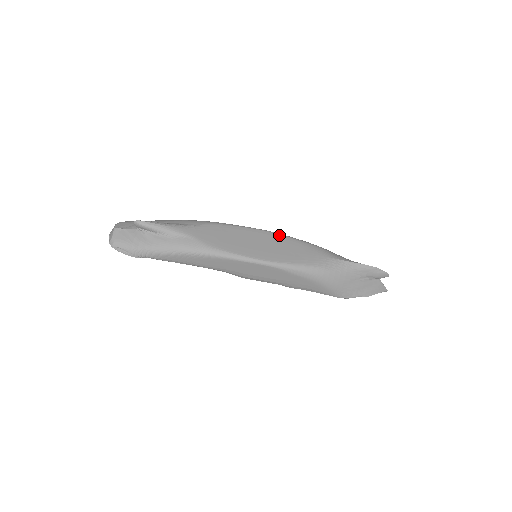
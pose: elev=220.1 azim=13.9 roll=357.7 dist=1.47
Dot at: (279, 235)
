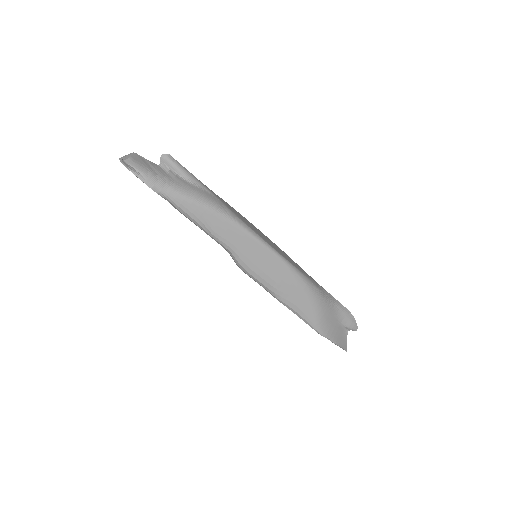
Dot at: occluded
